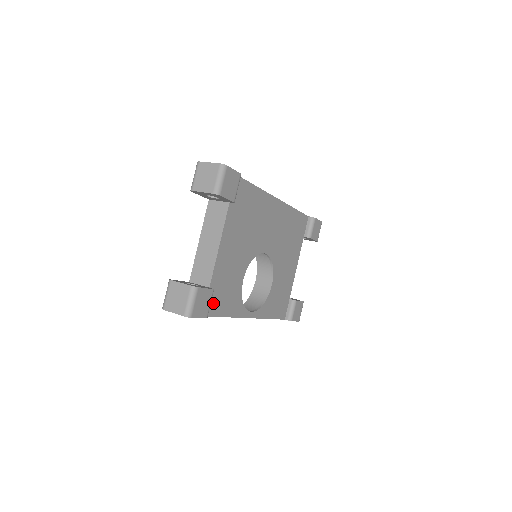
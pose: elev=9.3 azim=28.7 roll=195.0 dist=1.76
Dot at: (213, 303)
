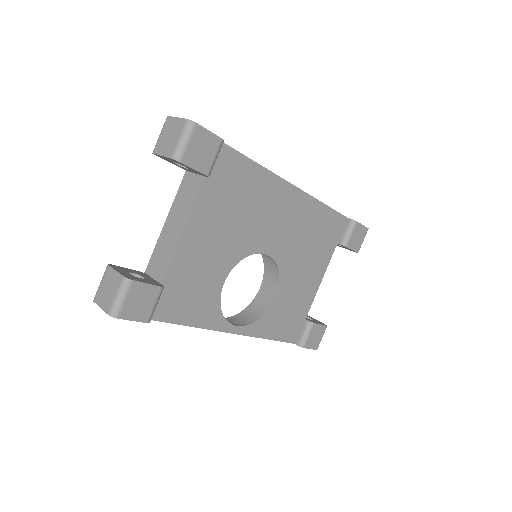
Dot at: (167, 305)
